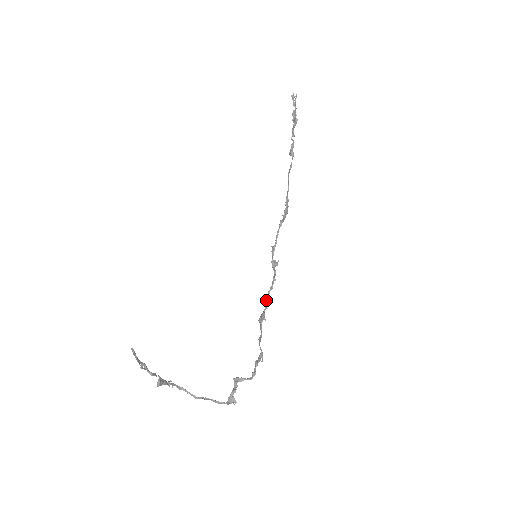
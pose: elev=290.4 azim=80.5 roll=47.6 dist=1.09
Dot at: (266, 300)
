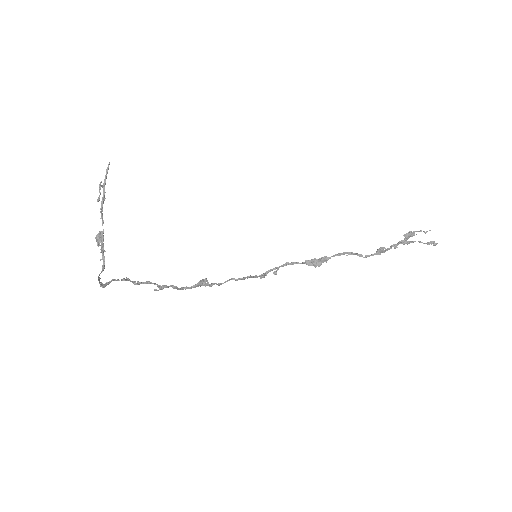
Dot at: occluded
